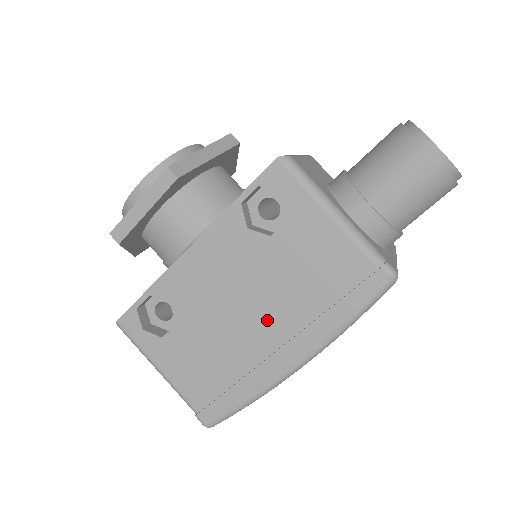
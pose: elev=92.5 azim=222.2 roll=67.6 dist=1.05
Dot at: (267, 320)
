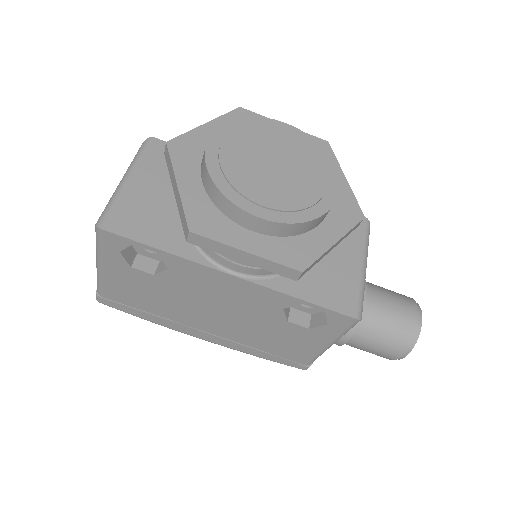
Dot at: (220, 325)
